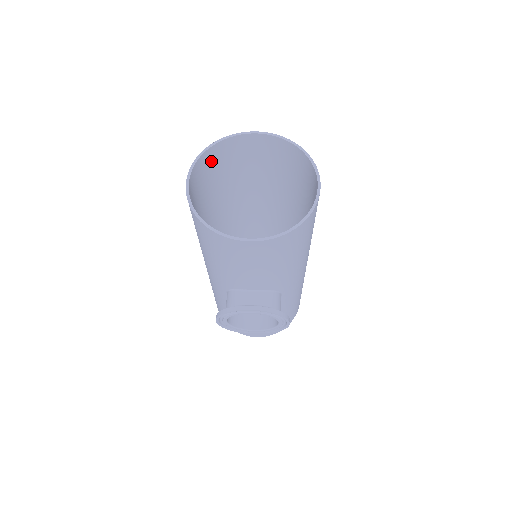
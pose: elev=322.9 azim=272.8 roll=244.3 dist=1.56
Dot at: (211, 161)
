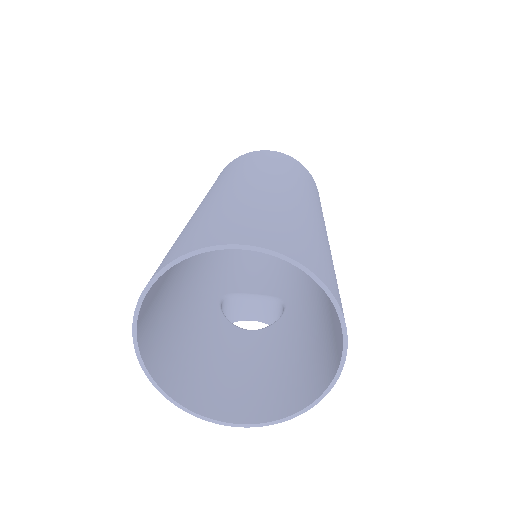
Dot at: occluded
